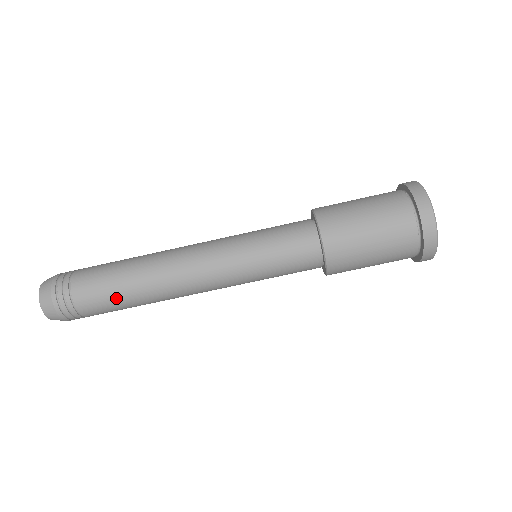
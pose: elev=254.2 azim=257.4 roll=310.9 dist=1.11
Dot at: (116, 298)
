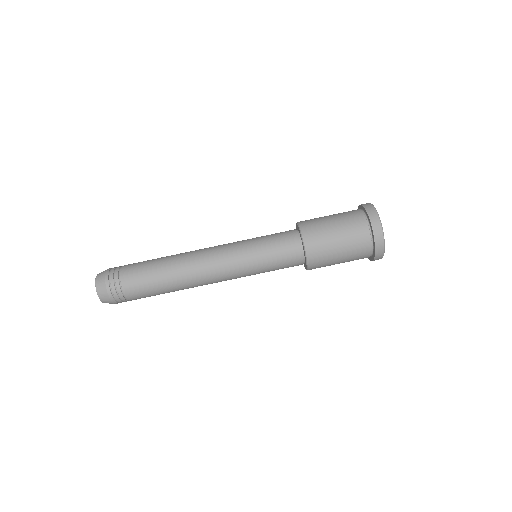
Dot at: (154, 288)
